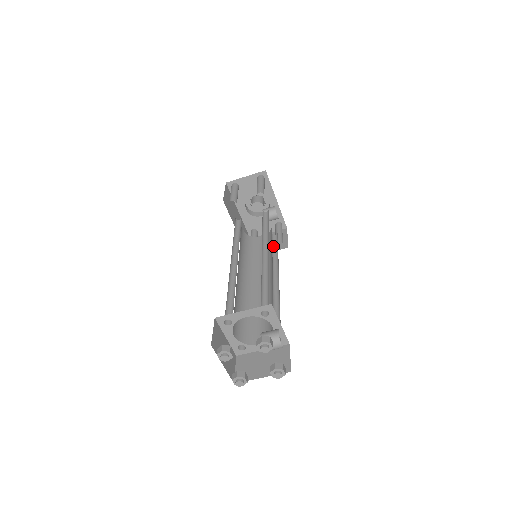
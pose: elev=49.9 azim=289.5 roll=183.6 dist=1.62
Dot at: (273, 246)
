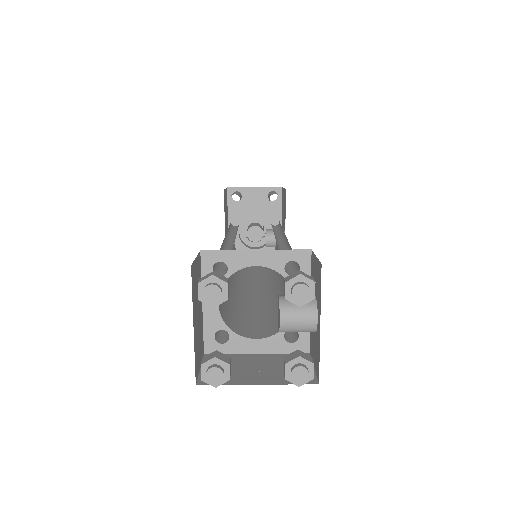
Dot at: occluded
